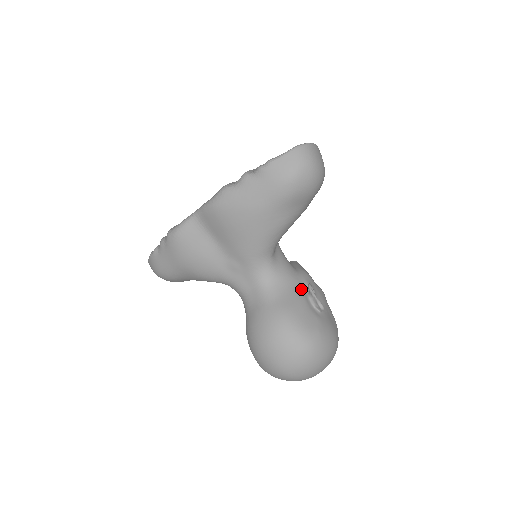
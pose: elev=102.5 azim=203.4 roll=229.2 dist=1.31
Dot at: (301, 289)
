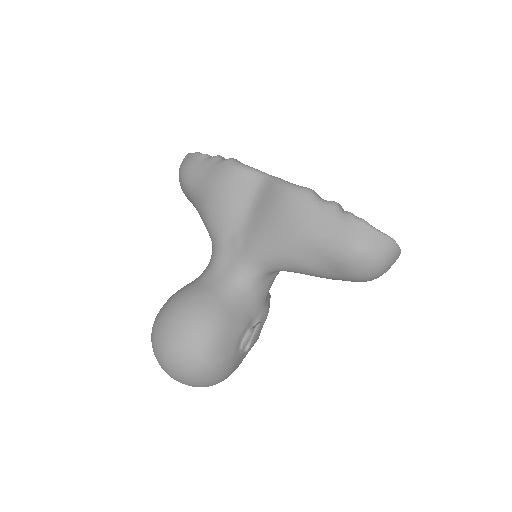
Dot at: (252, 318)
